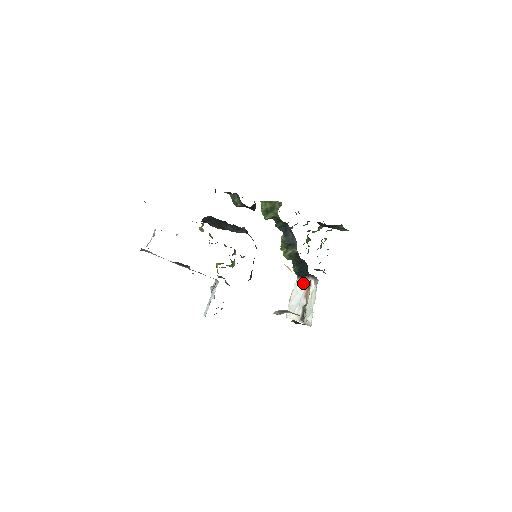
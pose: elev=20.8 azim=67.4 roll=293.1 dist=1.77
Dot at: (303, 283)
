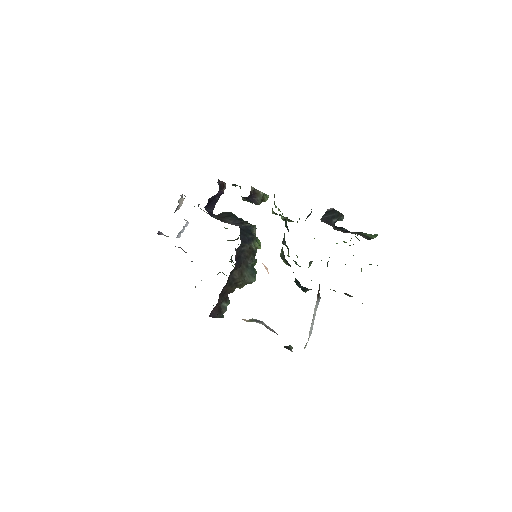
Dot at: (317, 304)
